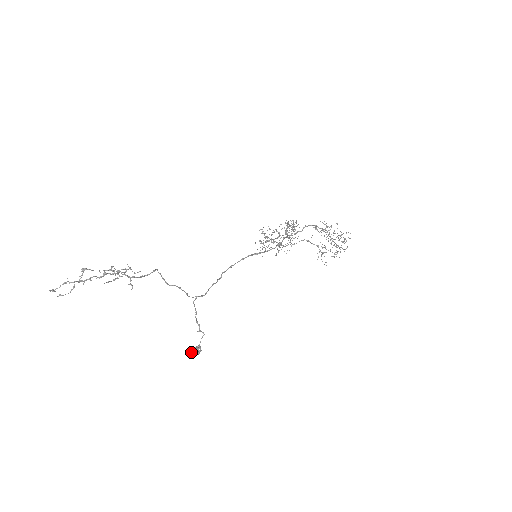
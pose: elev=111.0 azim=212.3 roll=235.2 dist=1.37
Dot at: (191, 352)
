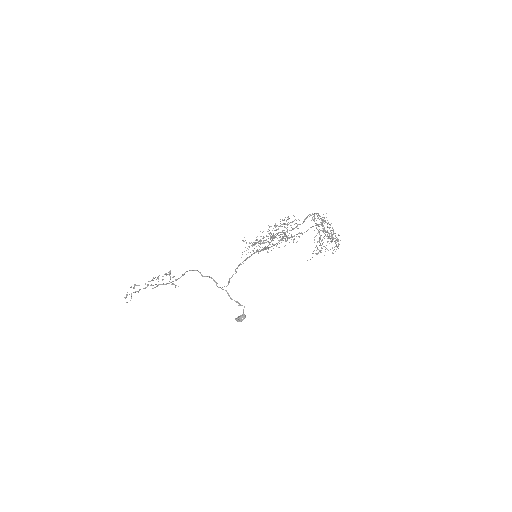
Dot at: occluded
